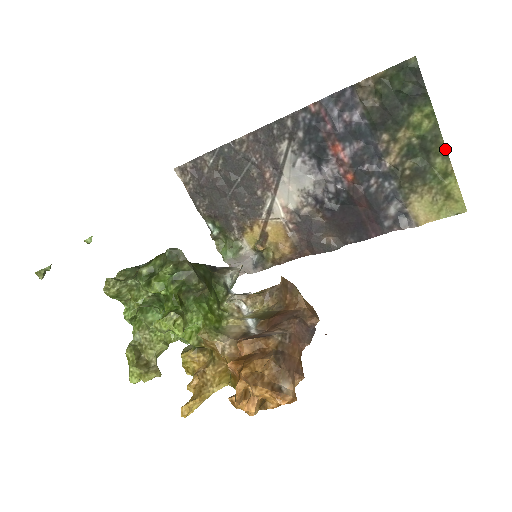
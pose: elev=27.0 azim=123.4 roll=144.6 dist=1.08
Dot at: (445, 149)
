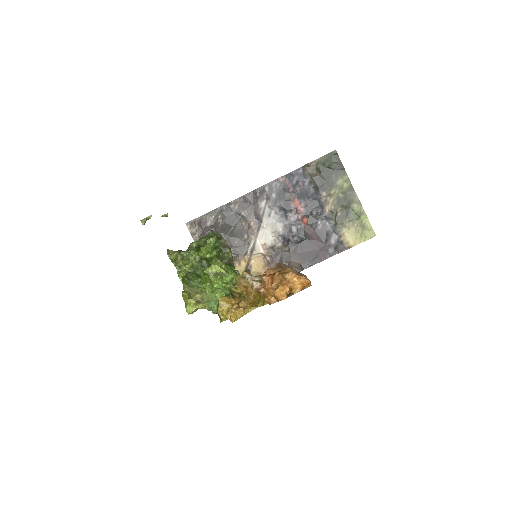
Dot at: (358, 199)
